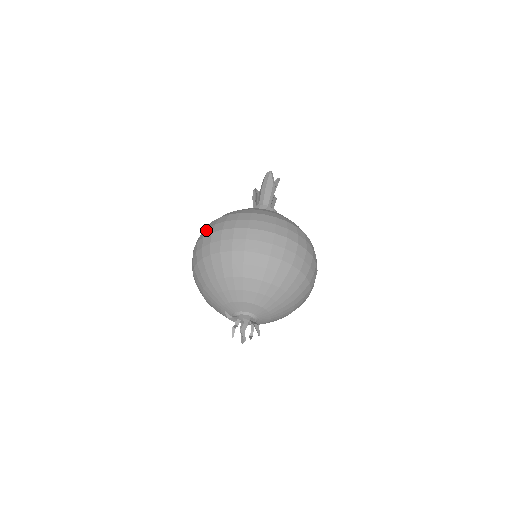
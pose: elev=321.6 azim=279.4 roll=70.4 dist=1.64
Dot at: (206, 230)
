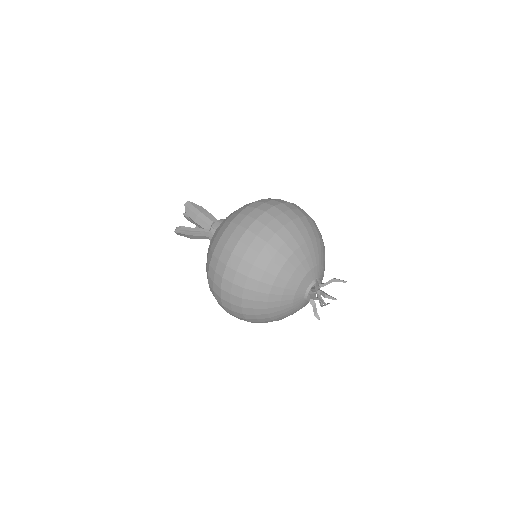
Dot at: (233, 236)
